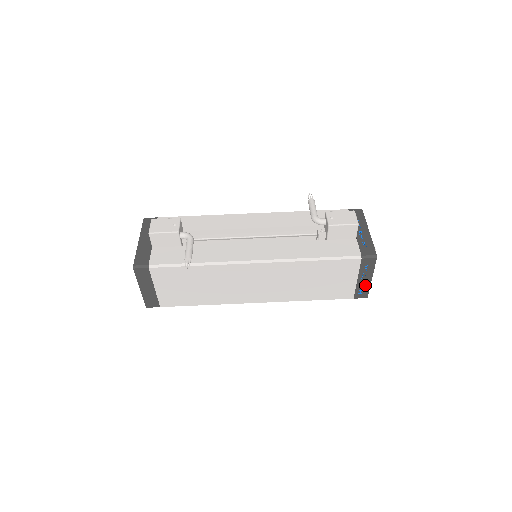
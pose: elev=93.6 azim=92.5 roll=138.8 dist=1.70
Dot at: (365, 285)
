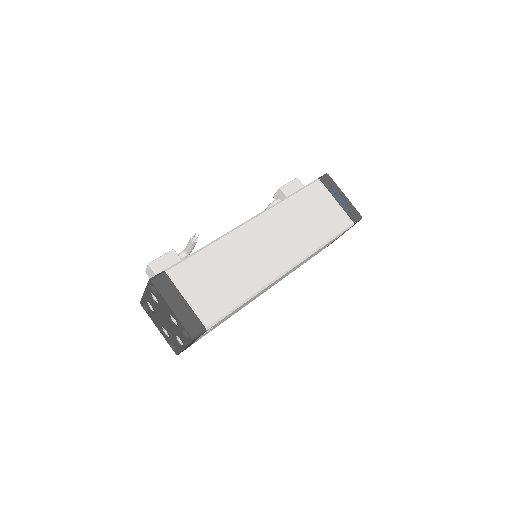
Dot at: (347, 204)
